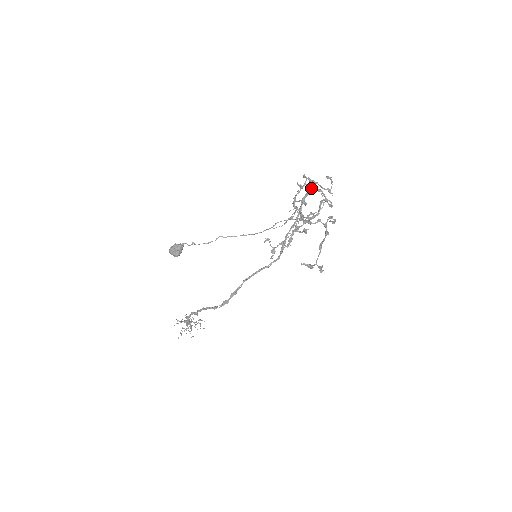
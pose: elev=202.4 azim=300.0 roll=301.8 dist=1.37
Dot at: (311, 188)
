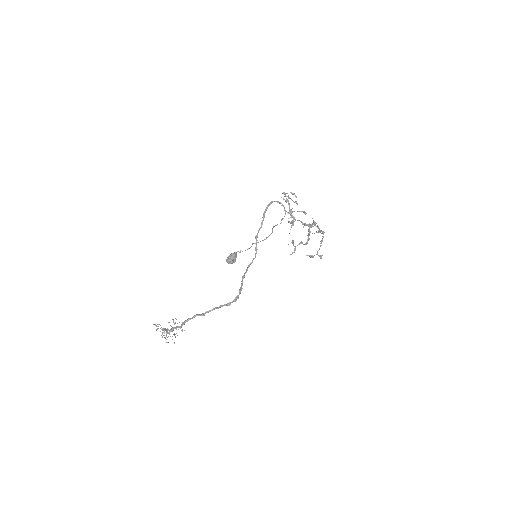
Dot at: (272, 201)
